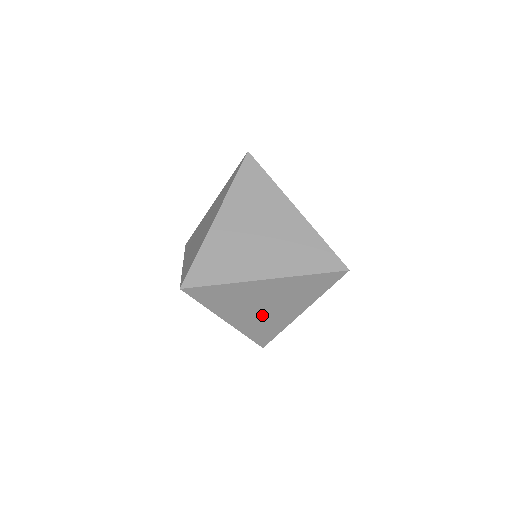
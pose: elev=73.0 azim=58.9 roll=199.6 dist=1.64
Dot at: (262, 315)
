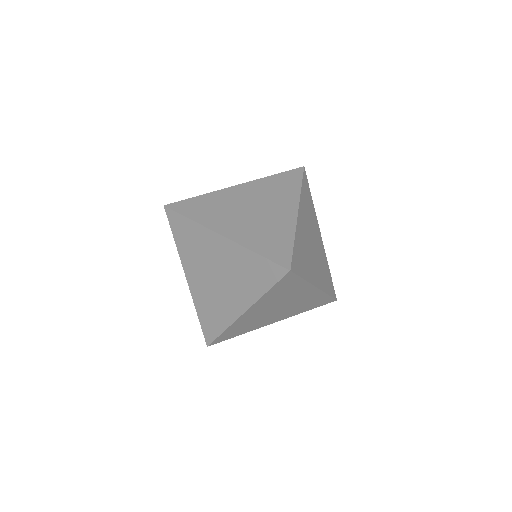
Dot at: (289, 308)
